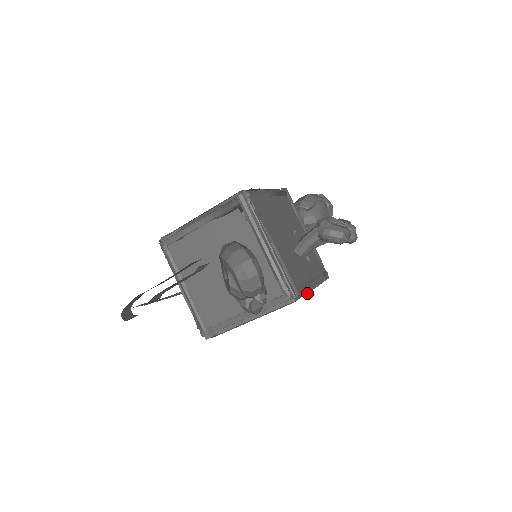
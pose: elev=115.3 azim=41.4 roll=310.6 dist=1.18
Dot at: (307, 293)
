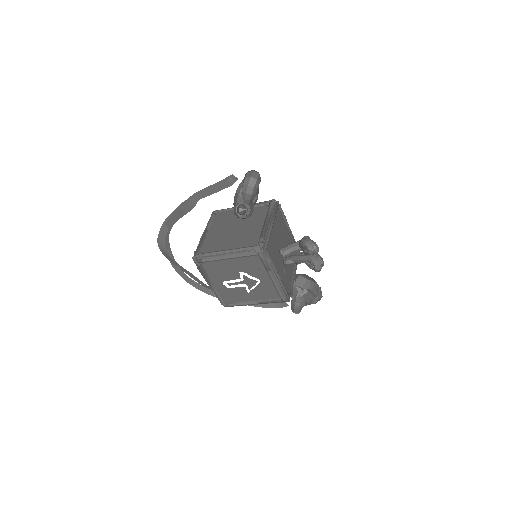
Dot at: (270, 265)
